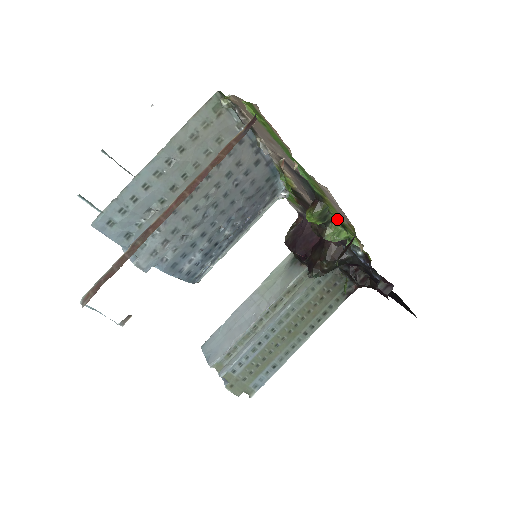
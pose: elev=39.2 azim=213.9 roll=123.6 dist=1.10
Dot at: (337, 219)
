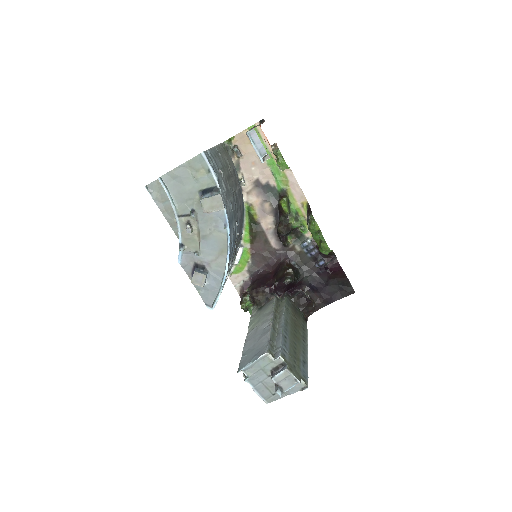
Dot at: (293, 212)
